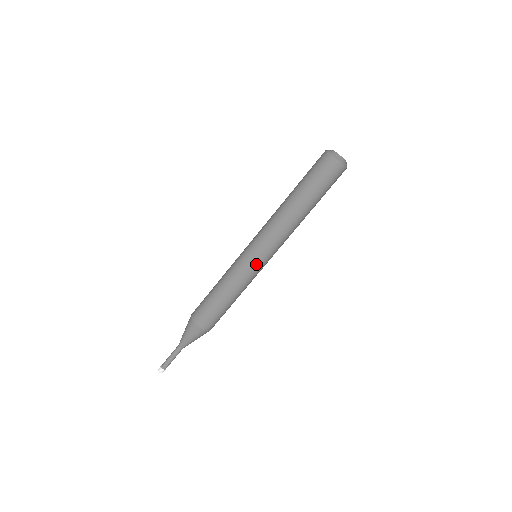
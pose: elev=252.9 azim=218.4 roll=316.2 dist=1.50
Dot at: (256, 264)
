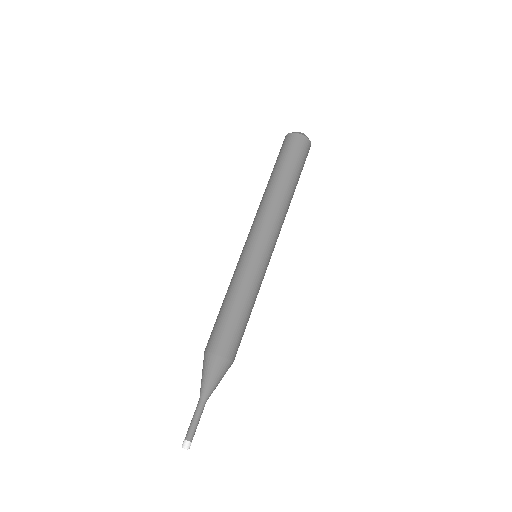
Dot at: (247, 254)
